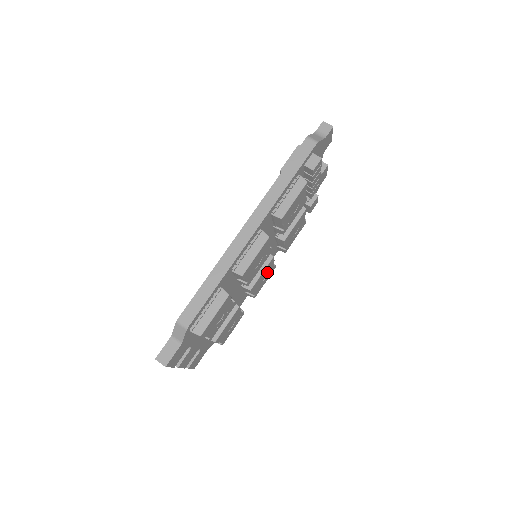
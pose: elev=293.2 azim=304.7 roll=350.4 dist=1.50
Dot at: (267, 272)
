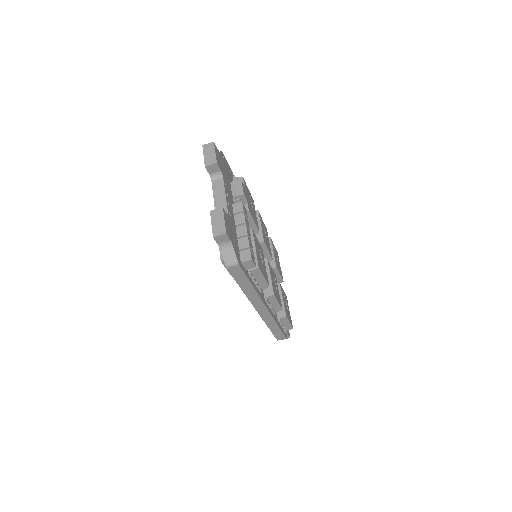
Dot at: (264, 234)
